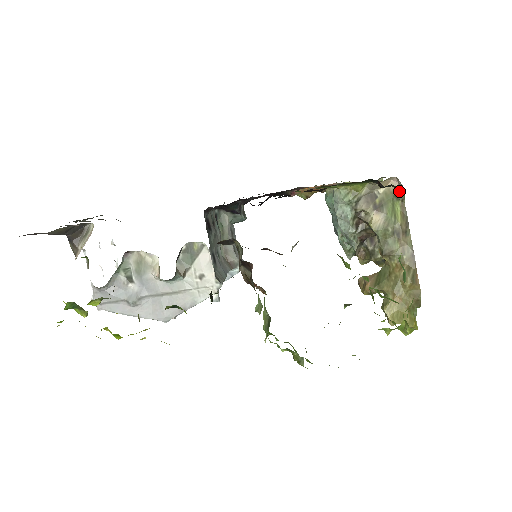
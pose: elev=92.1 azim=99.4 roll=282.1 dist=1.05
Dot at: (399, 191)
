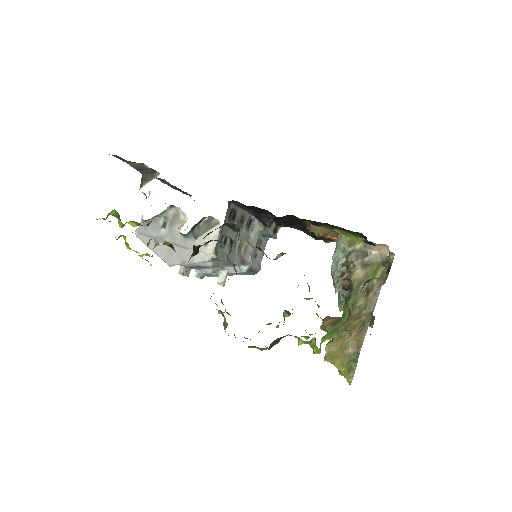
Dot at: (387, 259)
